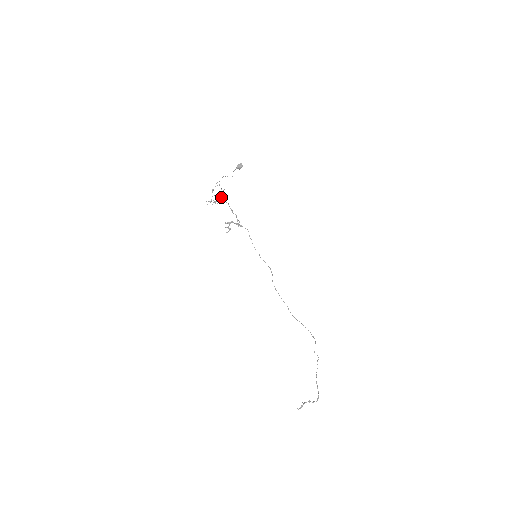
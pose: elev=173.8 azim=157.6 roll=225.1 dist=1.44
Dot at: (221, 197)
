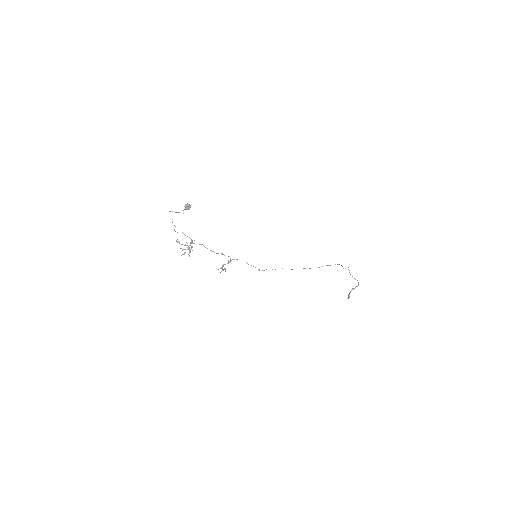
Dot at: (191, 243)
